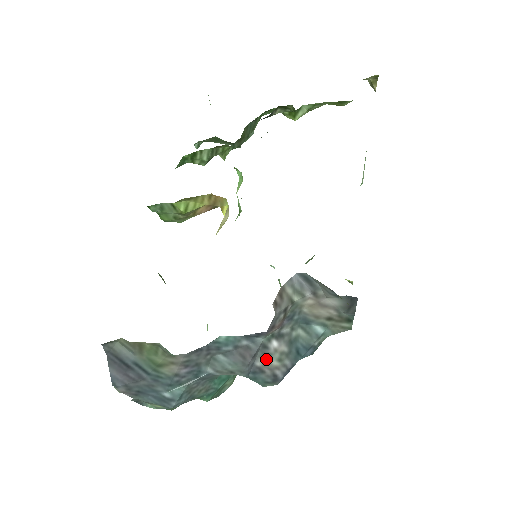
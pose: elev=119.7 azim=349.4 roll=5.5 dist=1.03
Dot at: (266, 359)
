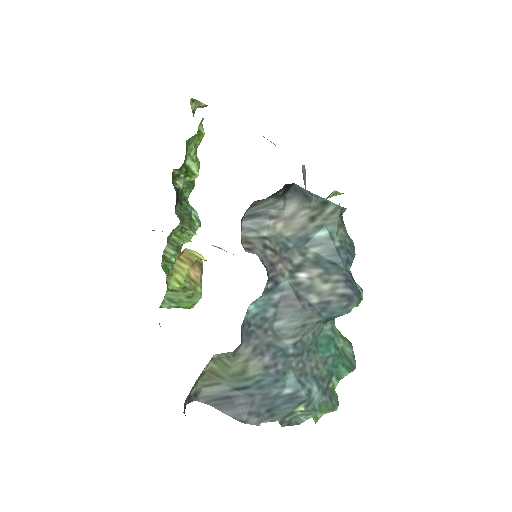
Dot at: (314, 292)
